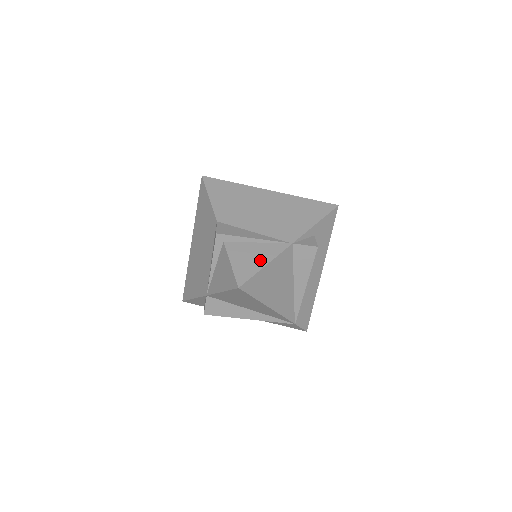
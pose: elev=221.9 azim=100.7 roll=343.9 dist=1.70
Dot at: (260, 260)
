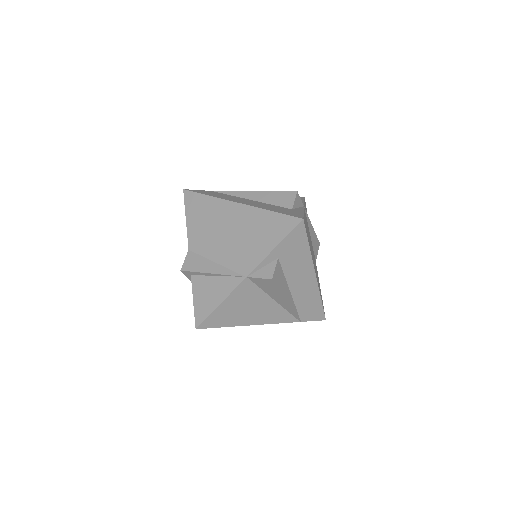
Dot at: (216, 298)
